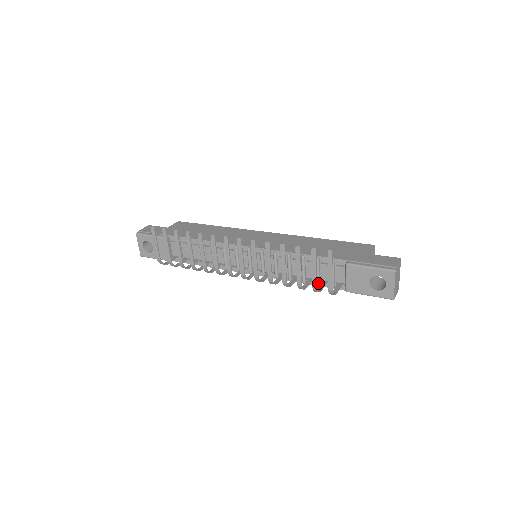
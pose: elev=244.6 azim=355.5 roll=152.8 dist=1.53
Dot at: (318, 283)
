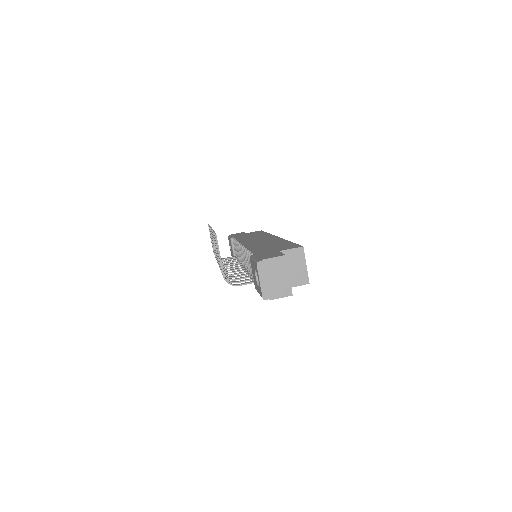
Dot at: (253, 280)
